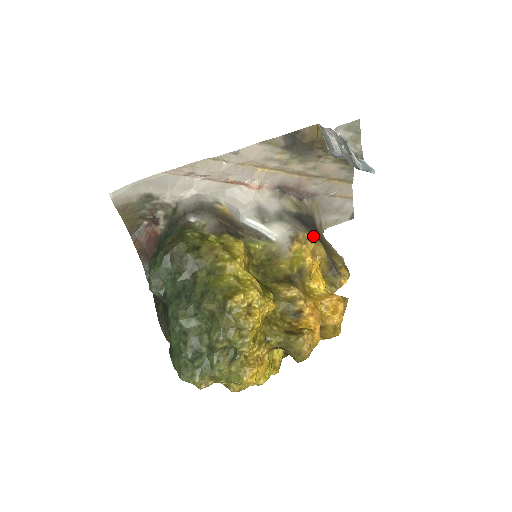
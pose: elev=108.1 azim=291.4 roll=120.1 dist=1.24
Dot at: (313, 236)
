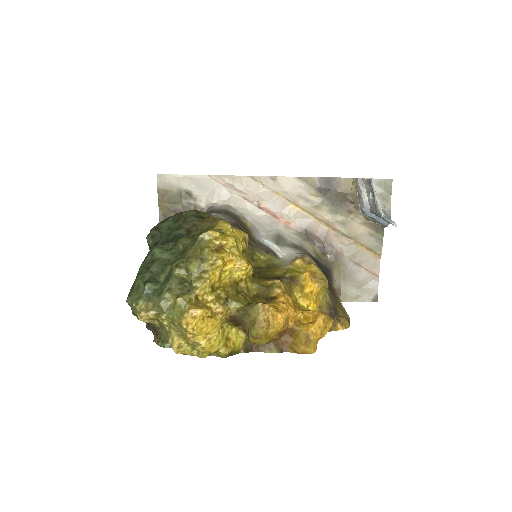
Dot at: occluded
